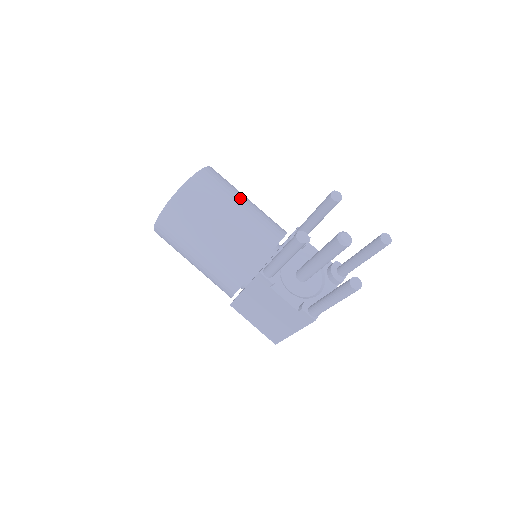
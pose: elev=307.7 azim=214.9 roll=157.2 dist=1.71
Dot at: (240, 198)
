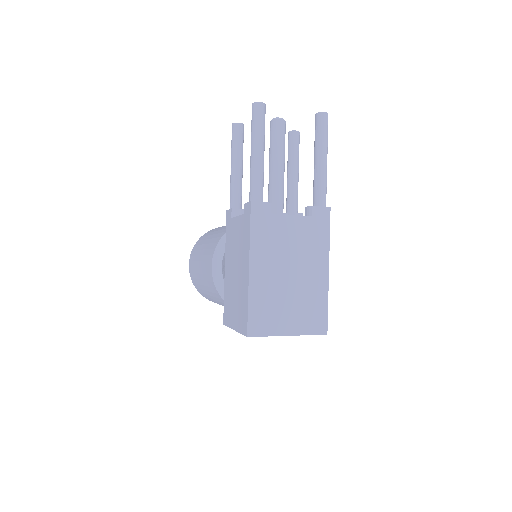
Dot at: occluded
